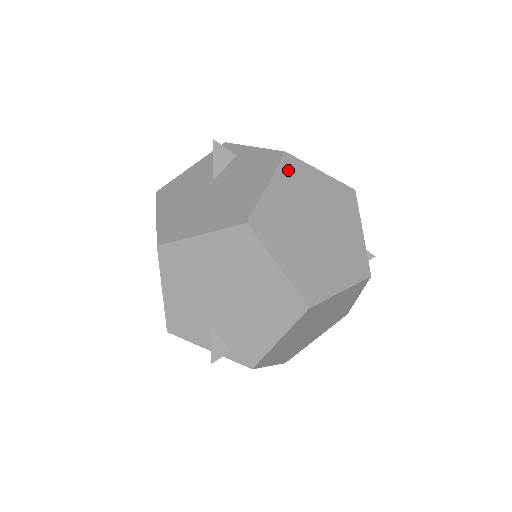
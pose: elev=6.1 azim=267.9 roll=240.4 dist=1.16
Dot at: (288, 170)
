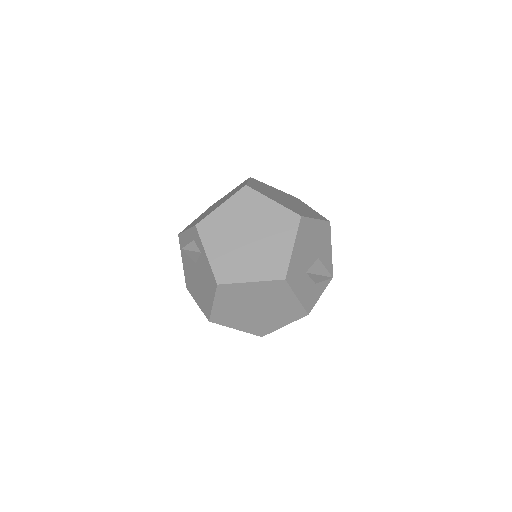
Dot at: (224, 292)
